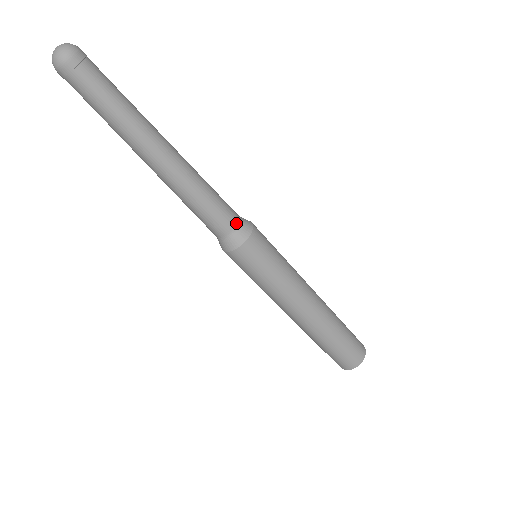
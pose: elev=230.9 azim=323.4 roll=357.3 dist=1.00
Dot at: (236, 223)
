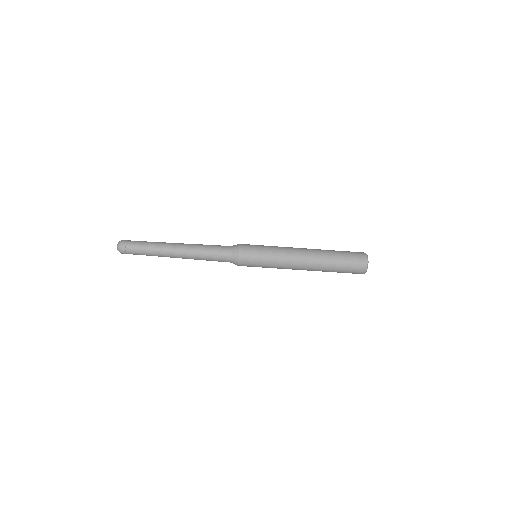
Dot at: (229, 254)
